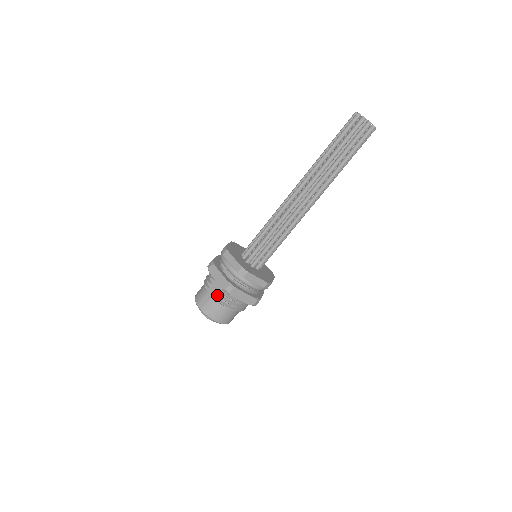
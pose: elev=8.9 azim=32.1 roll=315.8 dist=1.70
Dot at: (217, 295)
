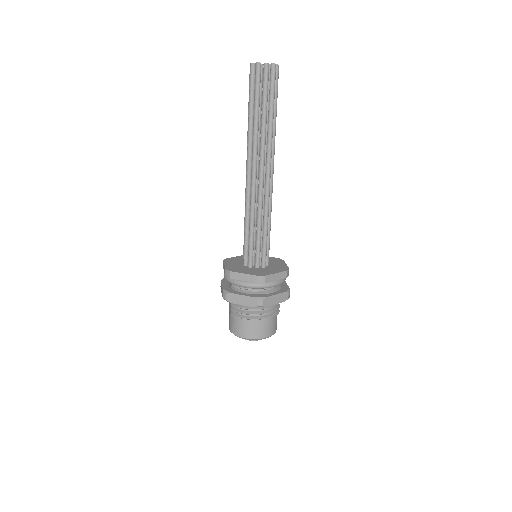
Dot at: (230, 309)
